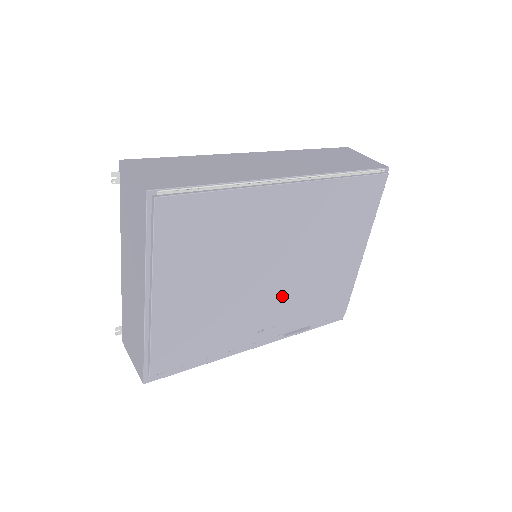
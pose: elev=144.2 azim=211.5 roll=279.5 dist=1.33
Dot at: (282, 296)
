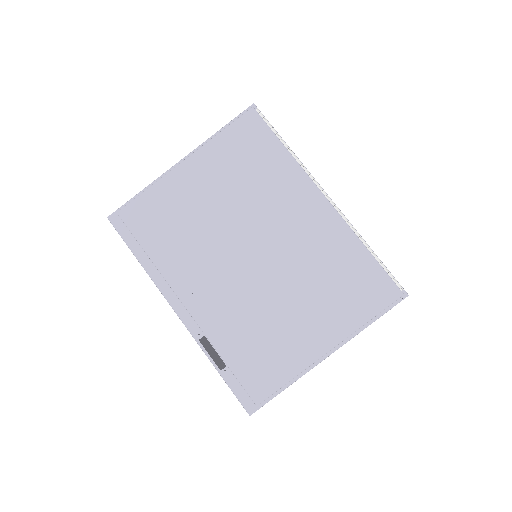
Dot at: (238, 286)
